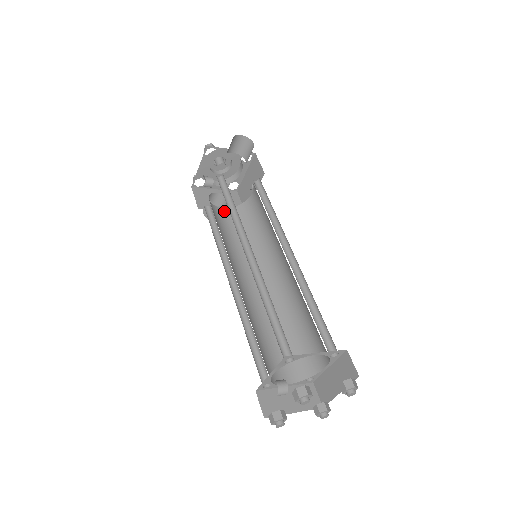
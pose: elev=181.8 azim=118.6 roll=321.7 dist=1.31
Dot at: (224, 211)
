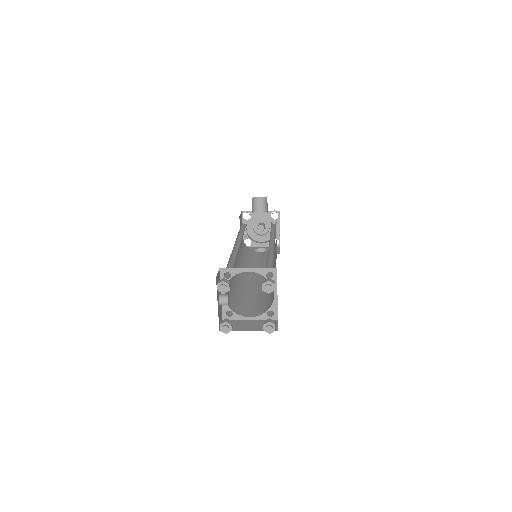
Dot at: (260, 253)
